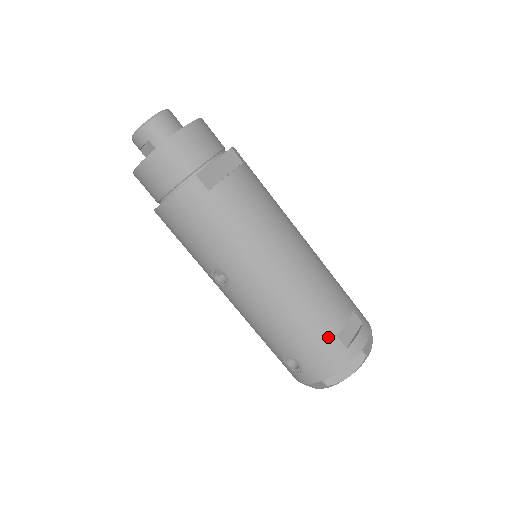
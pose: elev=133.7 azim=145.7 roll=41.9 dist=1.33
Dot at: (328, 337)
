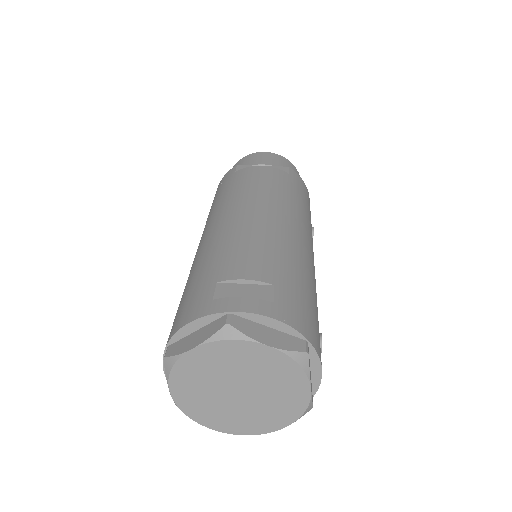
Dot at: (208, 281)
